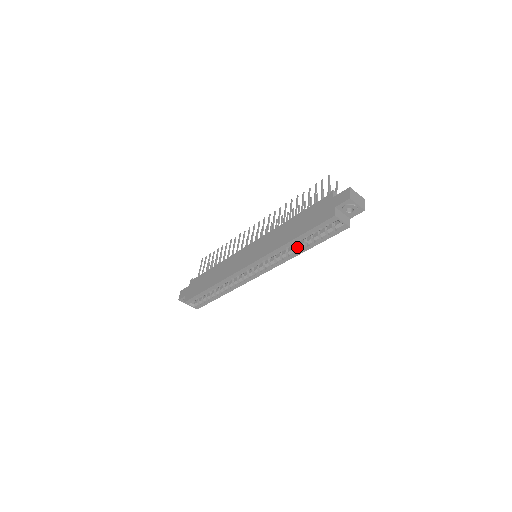
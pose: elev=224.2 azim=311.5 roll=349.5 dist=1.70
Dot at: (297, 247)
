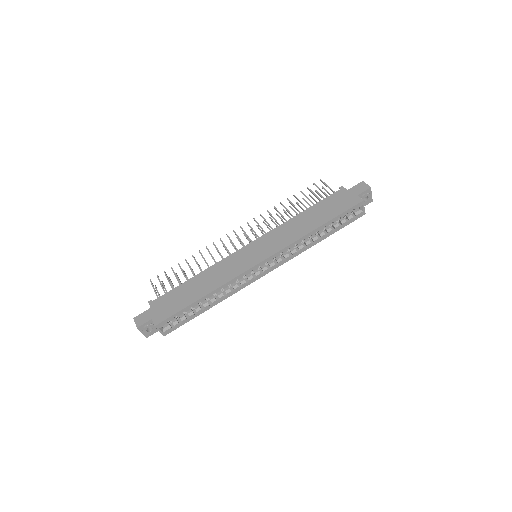
Dot at: (316, 236)
